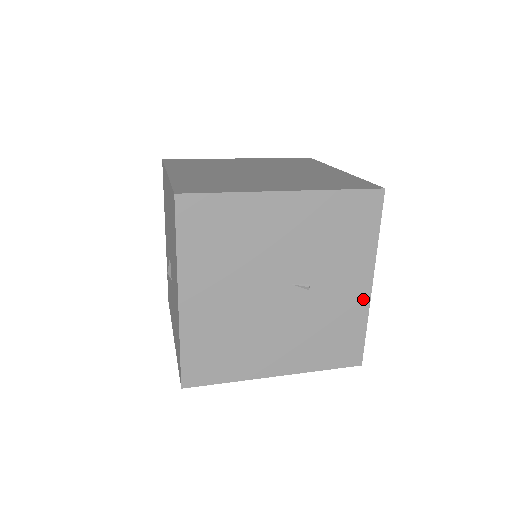
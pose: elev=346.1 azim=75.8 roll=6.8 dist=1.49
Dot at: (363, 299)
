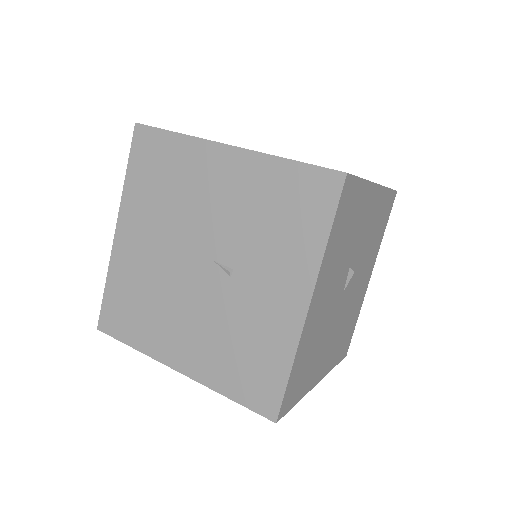
Dot at: (293, 322)
